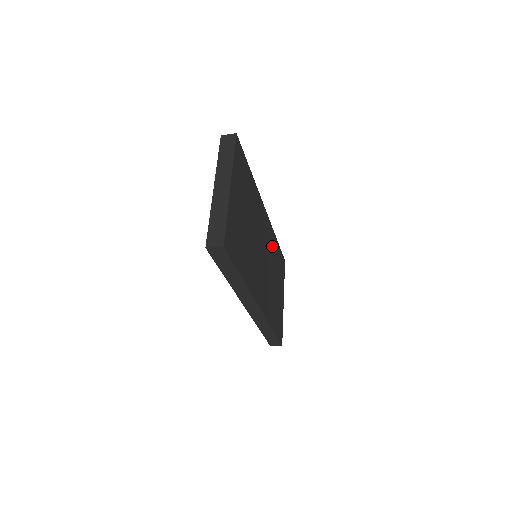
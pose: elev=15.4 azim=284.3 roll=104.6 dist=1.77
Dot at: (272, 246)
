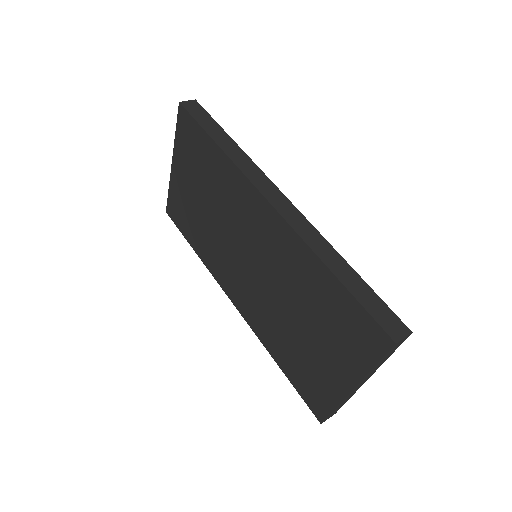
Dot at: occluded
